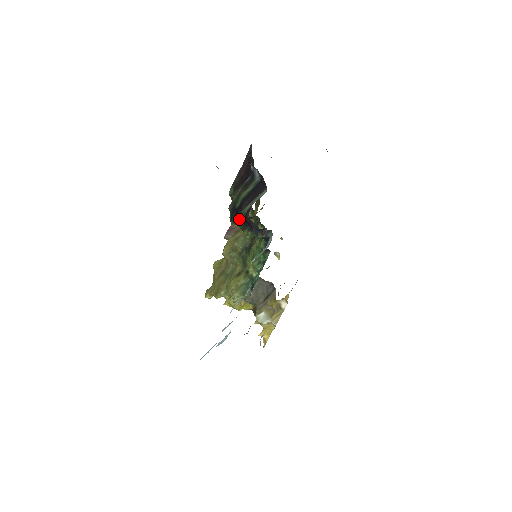
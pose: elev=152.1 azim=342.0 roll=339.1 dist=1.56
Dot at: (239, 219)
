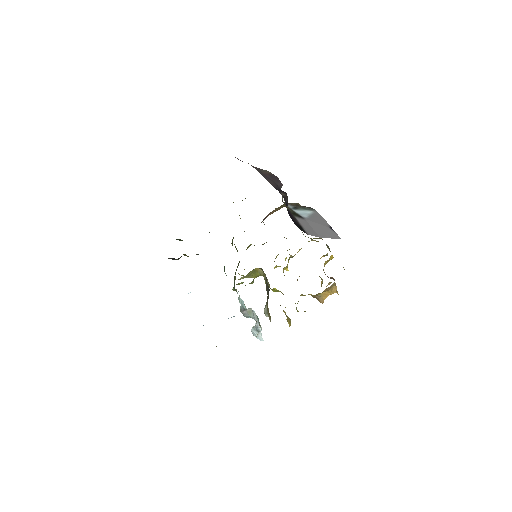
Dot at: occluded
